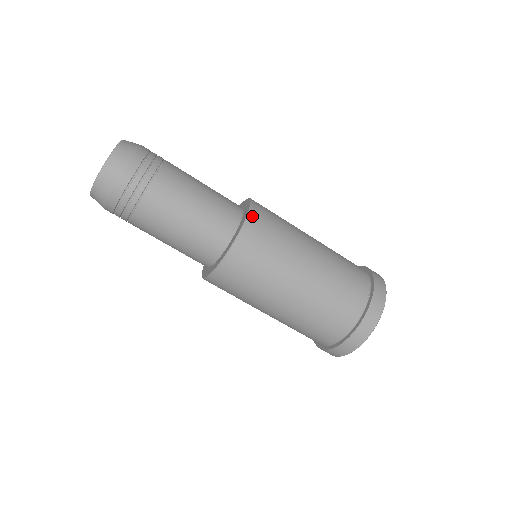
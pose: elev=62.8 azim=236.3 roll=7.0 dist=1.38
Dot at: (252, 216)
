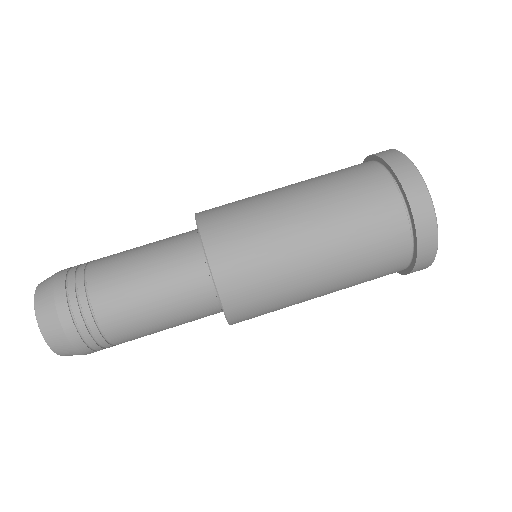
Dot at: (207, 239)
